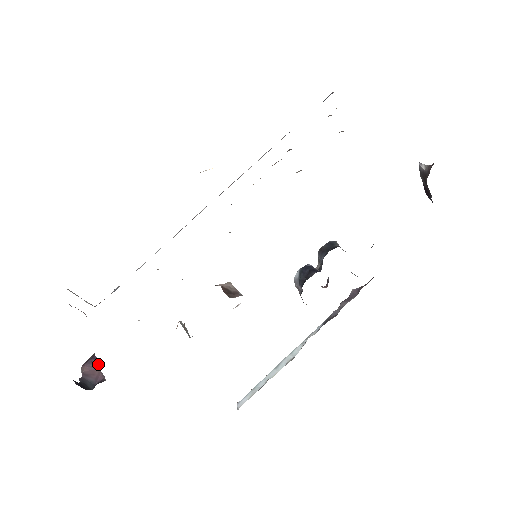
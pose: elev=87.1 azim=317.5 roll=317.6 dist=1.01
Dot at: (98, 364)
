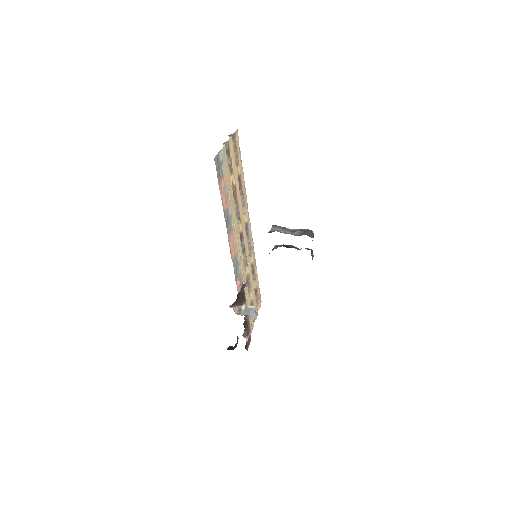
Dot at: occluded
